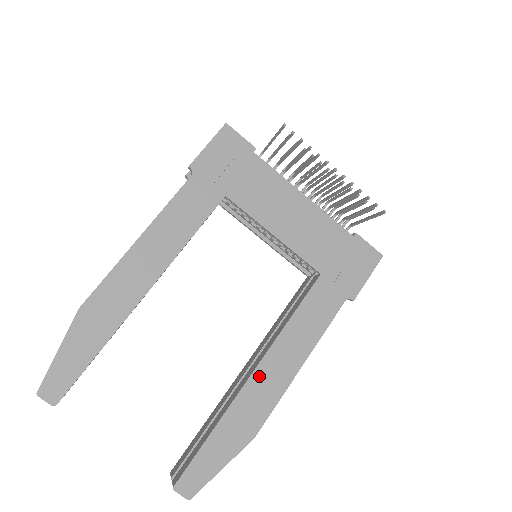
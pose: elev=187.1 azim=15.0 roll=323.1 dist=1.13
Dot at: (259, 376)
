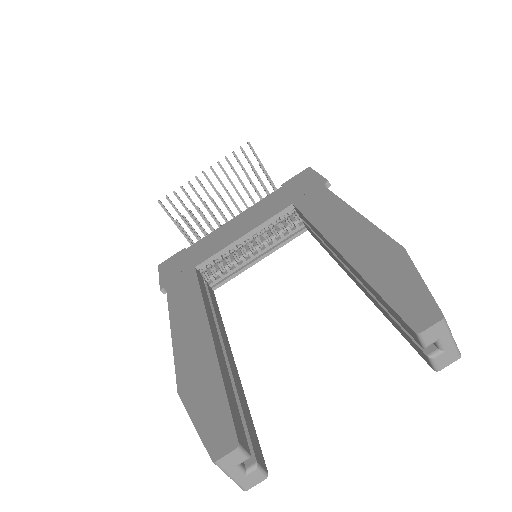
Dot at: (343, 245)
